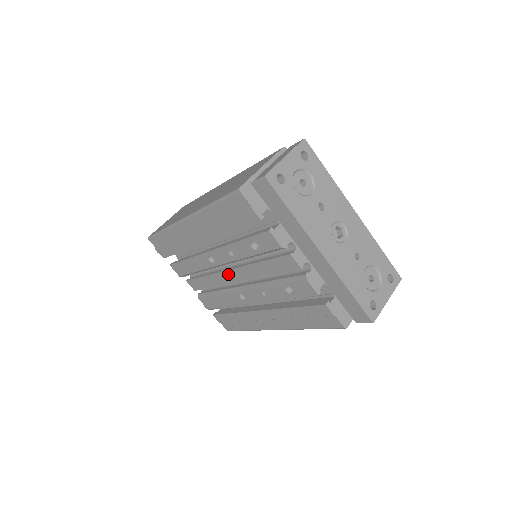
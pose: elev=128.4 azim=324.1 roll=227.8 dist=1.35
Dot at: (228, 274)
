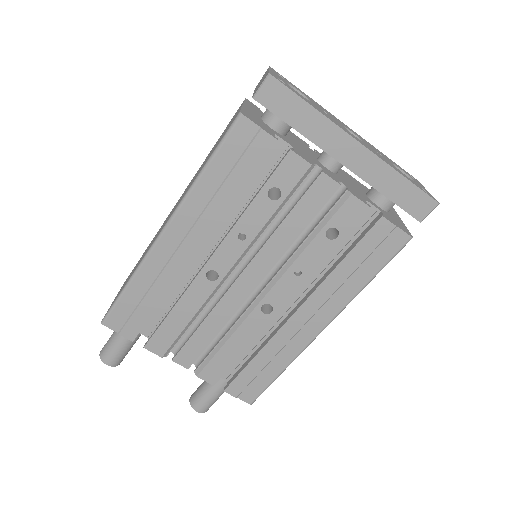
Dot at: (239, 286)
